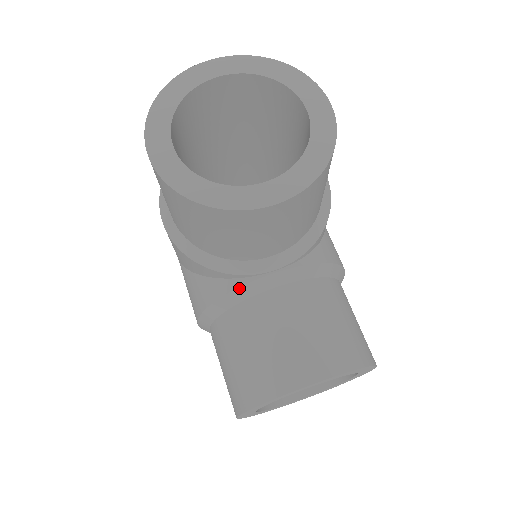
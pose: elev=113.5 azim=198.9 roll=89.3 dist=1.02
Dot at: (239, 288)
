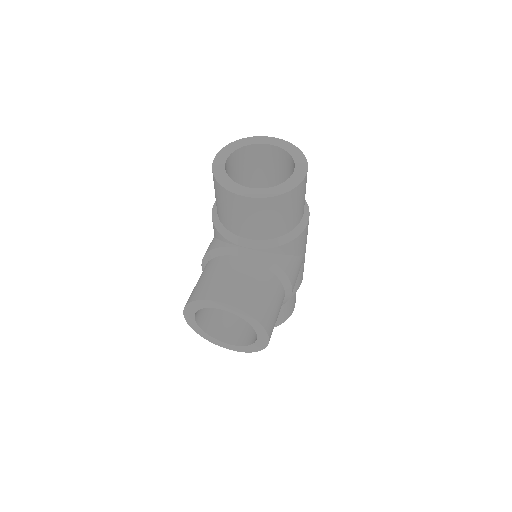
Dot at: (224, 247)
